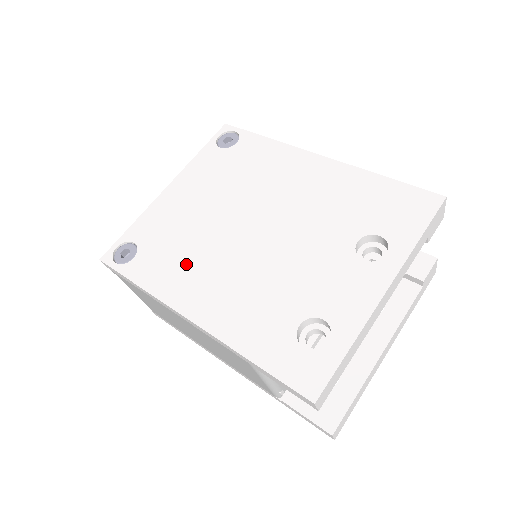
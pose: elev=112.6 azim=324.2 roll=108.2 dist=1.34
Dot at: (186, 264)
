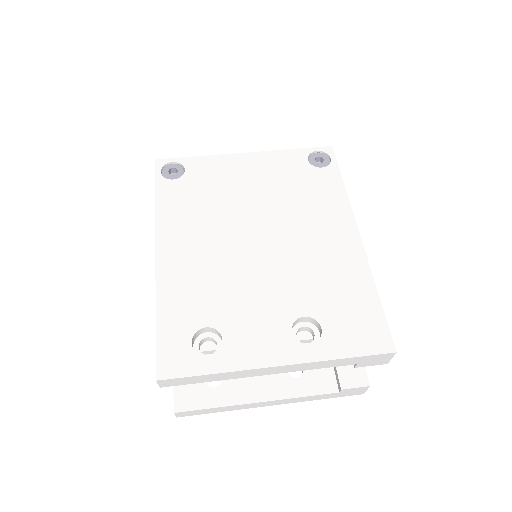
Dot at: (195, 216)
